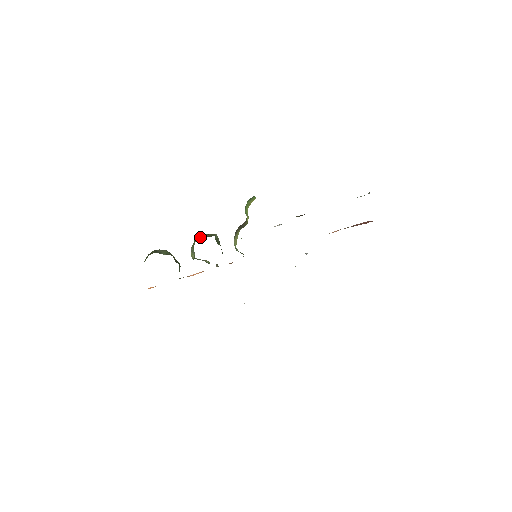
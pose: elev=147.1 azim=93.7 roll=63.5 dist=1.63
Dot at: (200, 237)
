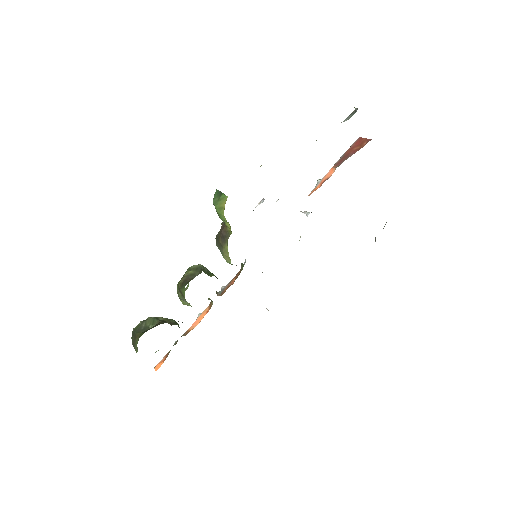
Dot at: (185, 282)
